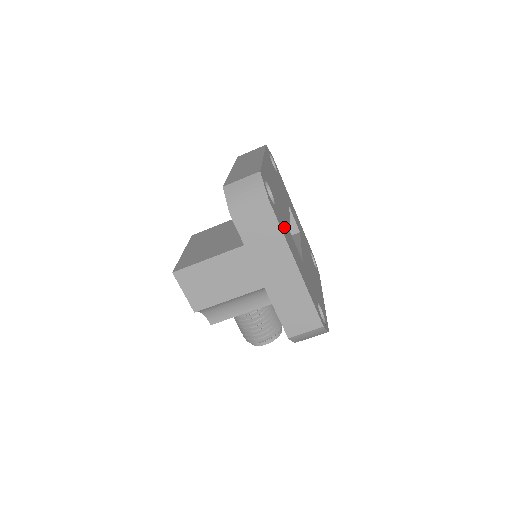
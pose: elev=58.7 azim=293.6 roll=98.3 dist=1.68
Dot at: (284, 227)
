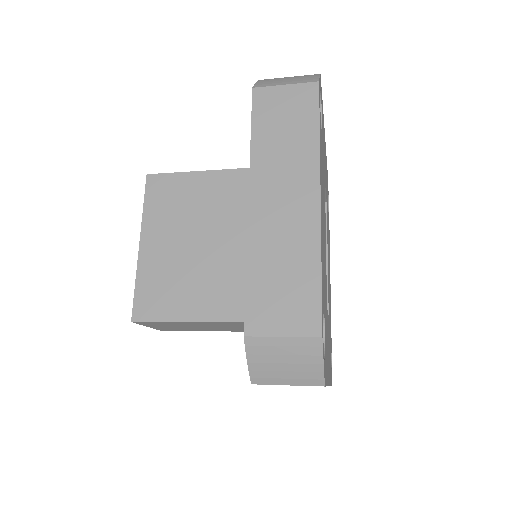
Dot at: (326, 346)
